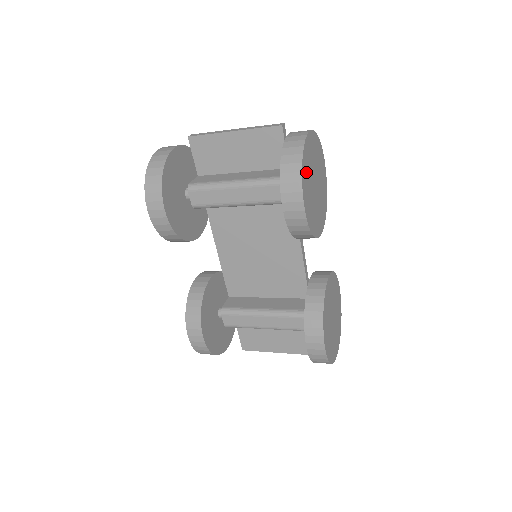
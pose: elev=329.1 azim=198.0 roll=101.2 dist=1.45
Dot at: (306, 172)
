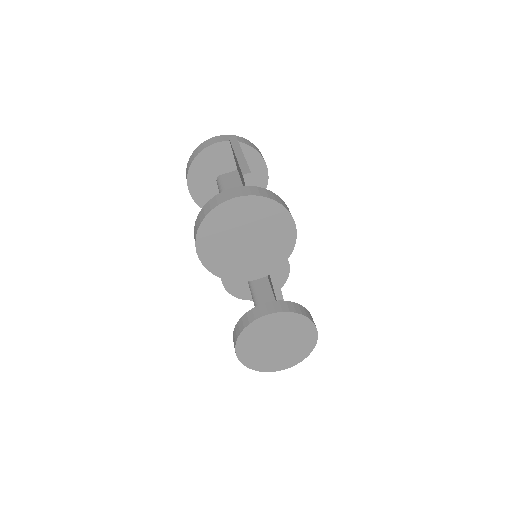
Dot at: (213, 231)
